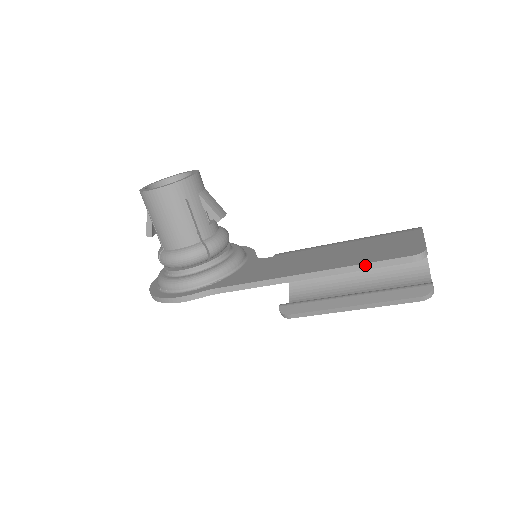
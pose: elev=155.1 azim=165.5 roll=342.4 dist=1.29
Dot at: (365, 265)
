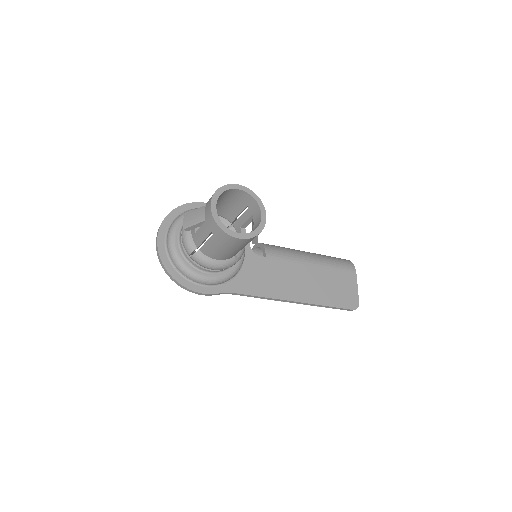
Dot at: (329, 307)
